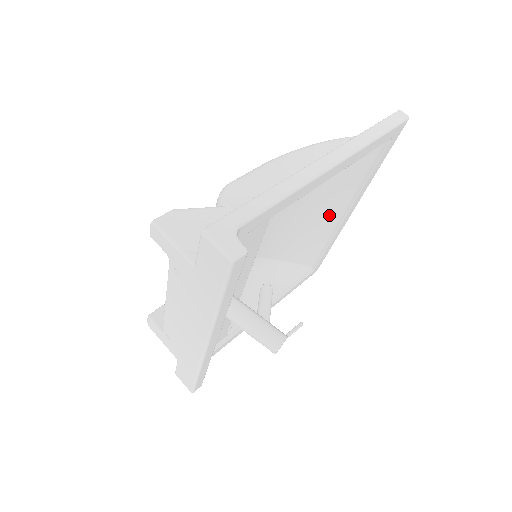
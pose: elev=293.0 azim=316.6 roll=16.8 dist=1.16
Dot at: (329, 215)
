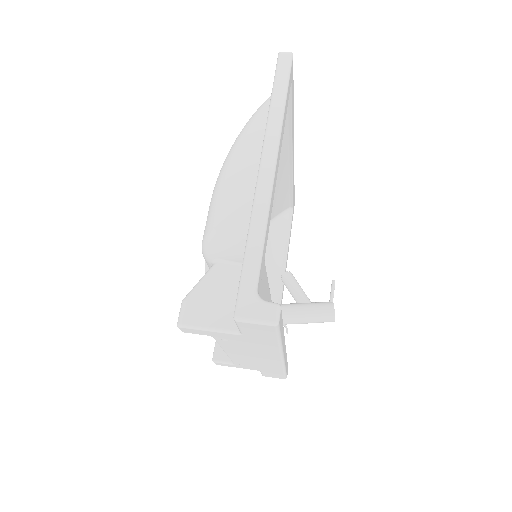
Dot at: (279, 168)
